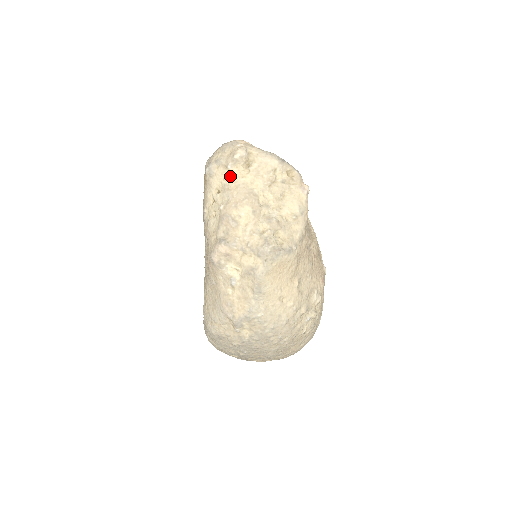
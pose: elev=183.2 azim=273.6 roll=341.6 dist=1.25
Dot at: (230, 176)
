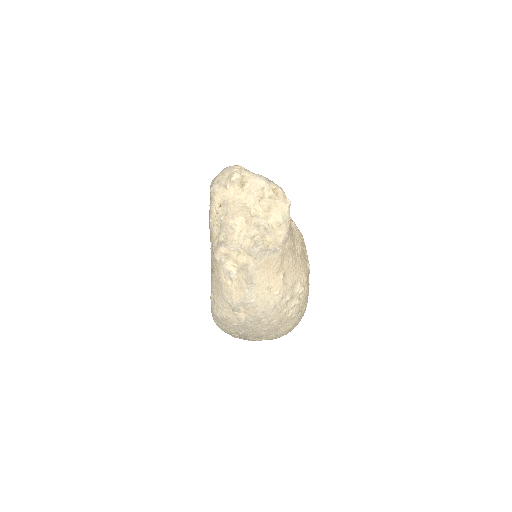
Dot at: (228, 194)
